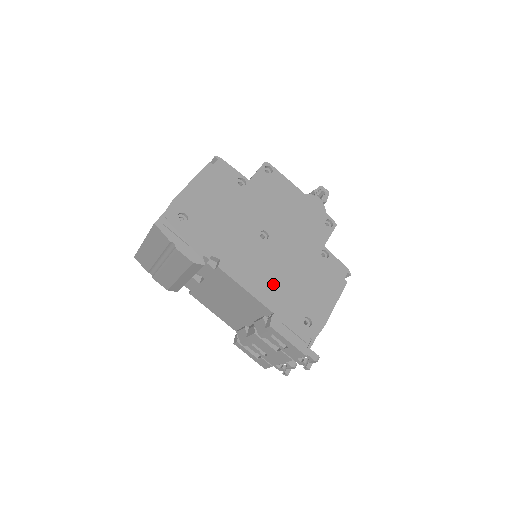
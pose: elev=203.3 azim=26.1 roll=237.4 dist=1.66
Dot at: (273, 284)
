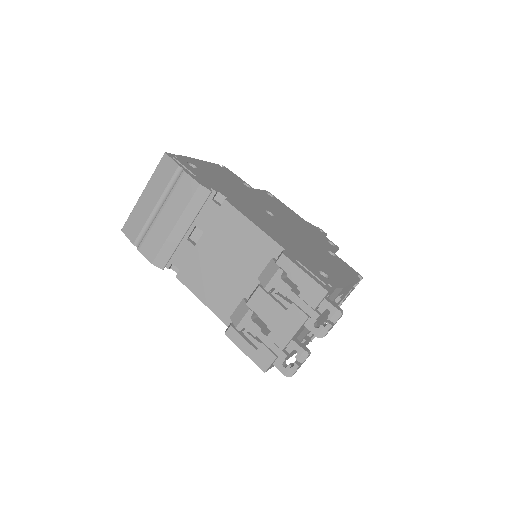
Dot at: (282, 237)
